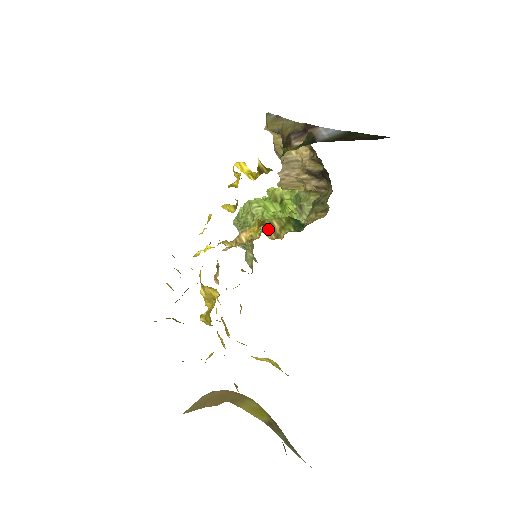
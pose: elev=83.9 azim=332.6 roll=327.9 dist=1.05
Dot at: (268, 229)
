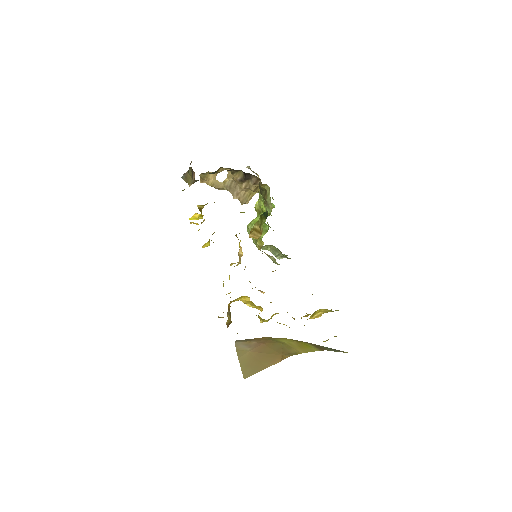
Dot at: (254, 234)
